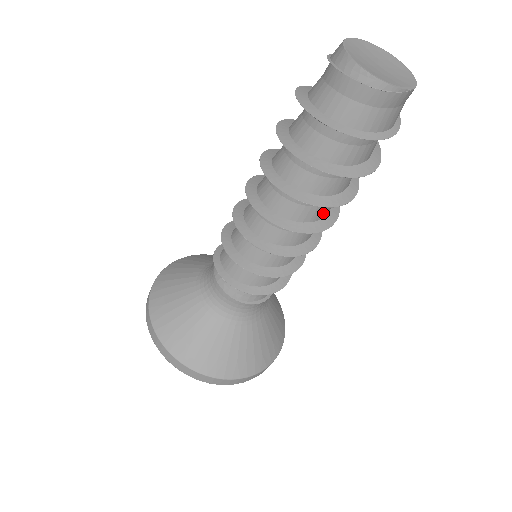
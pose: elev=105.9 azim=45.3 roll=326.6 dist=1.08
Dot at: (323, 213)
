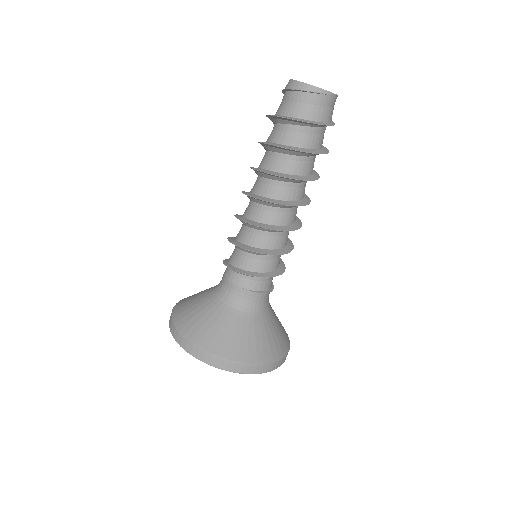
Dot at: (302, 194)
